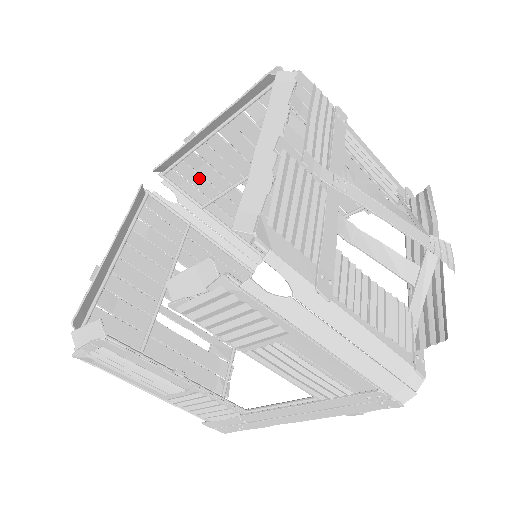
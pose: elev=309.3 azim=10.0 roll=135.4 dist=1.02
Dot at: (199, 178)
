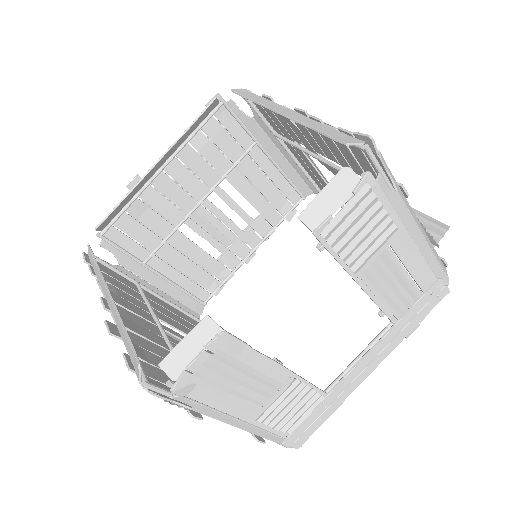
Dot at: (140, 228)
